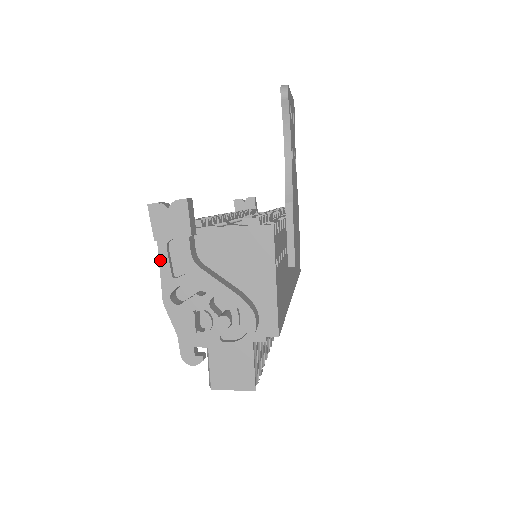
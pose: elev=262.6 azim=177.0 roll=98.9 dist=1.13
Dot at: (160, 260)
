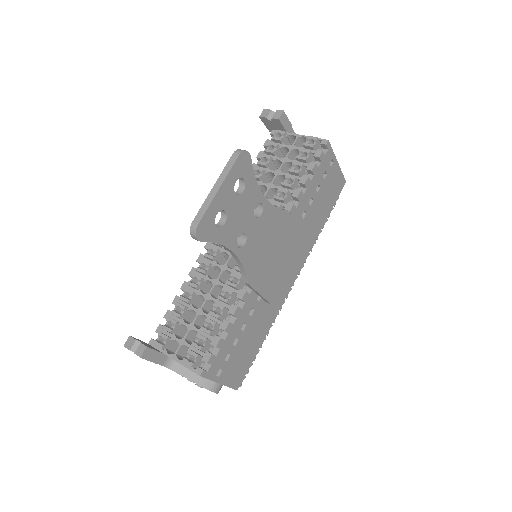
Dot at: occluded
